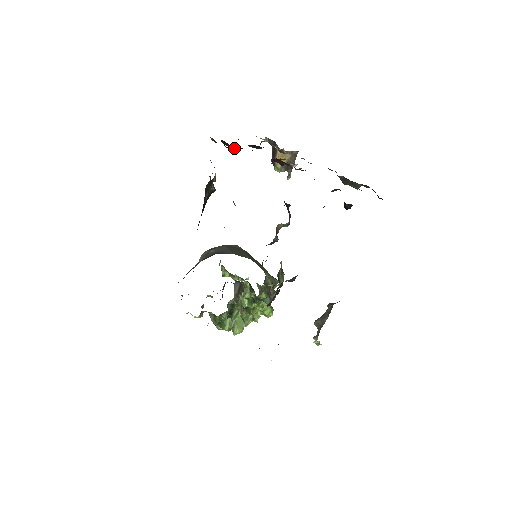
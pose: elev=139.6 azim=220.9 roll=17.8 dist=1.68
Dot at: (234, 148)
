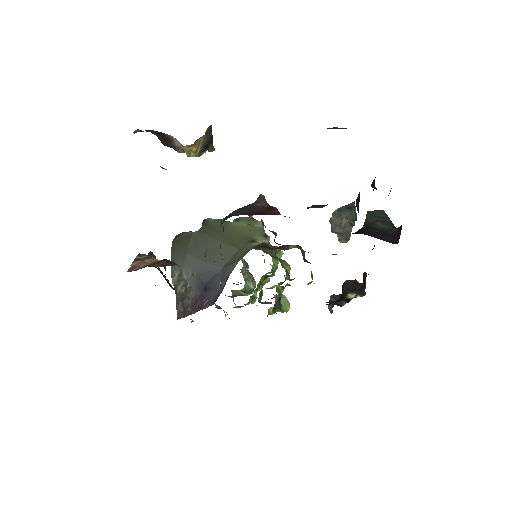
Dot at: occluded
